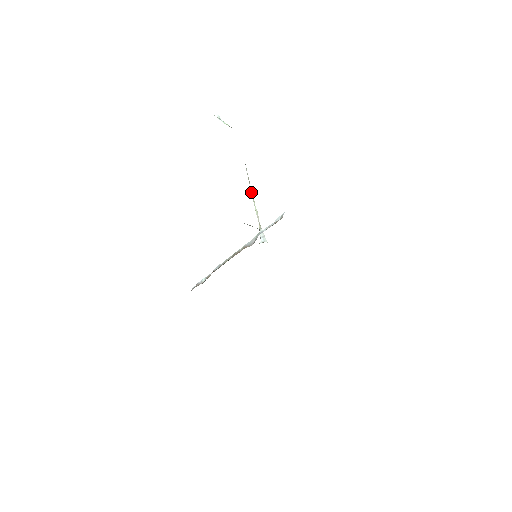
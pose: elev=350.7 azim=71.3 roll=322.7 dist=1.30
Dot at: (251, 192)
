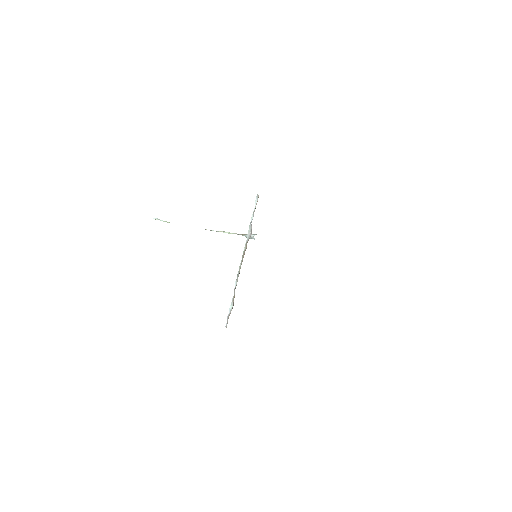
Dot at: occluded
